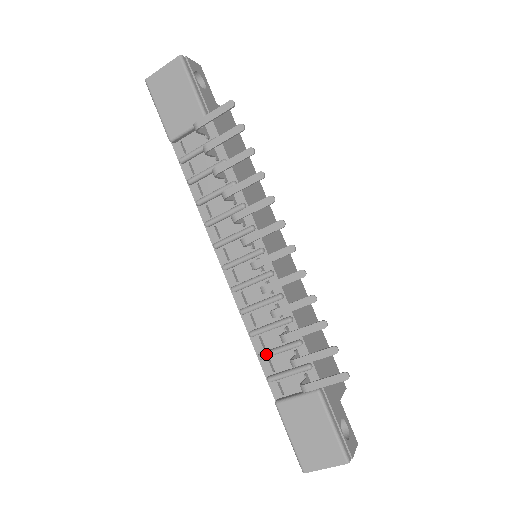
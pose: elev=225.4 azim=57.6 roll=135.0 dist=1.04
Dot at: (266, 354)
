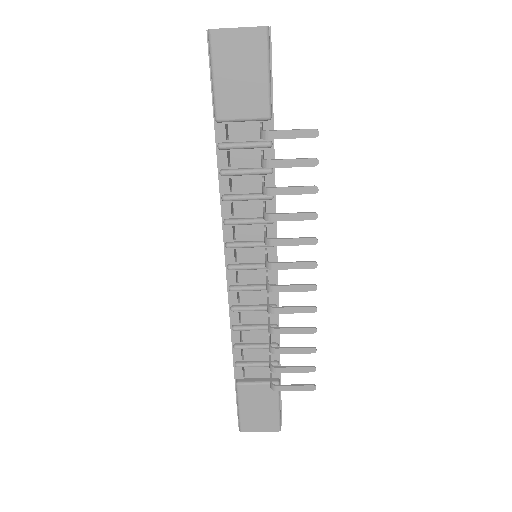
Dot at: (243, 347)
